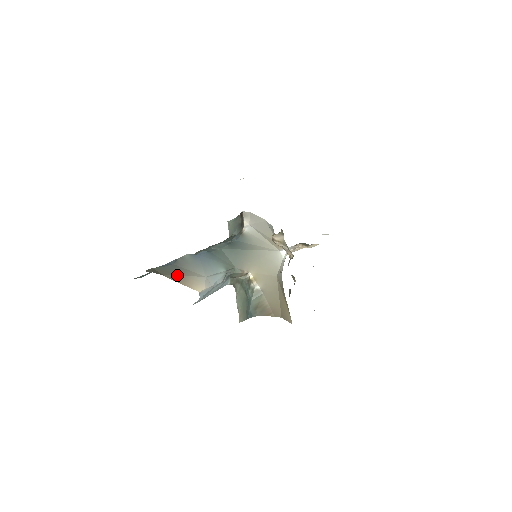
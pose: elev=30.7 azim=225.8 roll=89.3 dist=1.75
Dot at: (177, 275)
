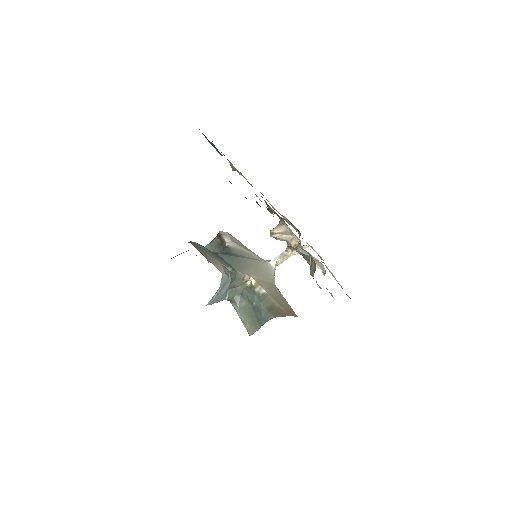
Dot at: (200, 249)
